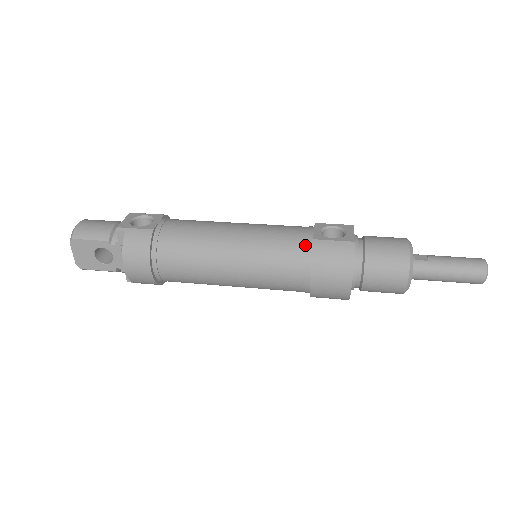
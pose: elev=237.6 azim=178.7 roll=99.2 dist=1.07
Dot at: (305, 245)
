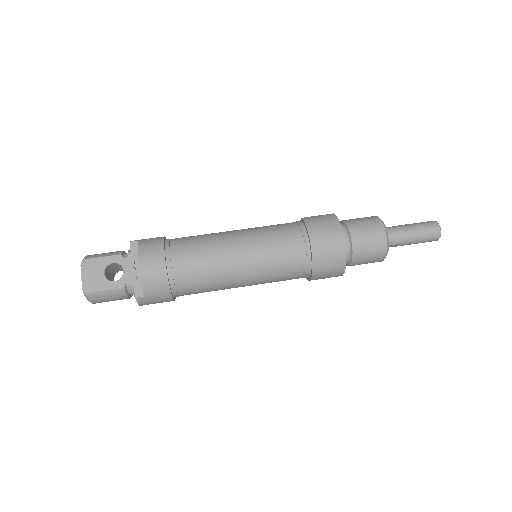
Dot at: (296, 223)
